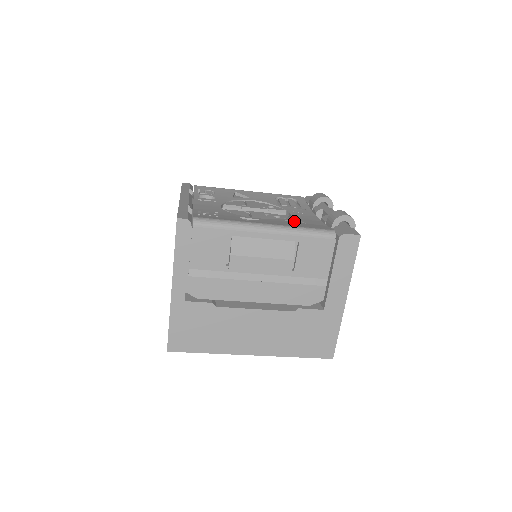
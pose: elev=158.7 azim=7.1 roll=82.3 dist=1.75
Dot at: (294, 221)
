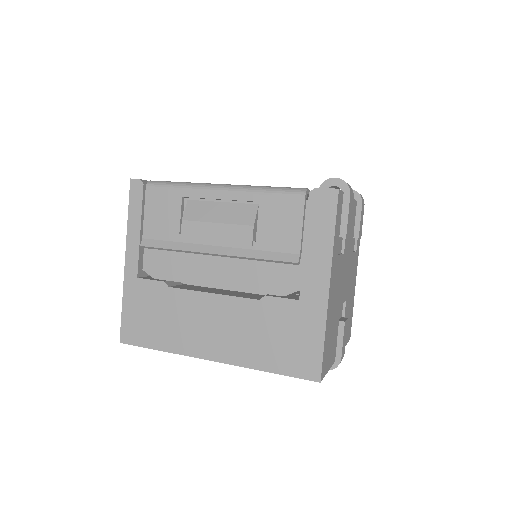
Dot at: occluded
